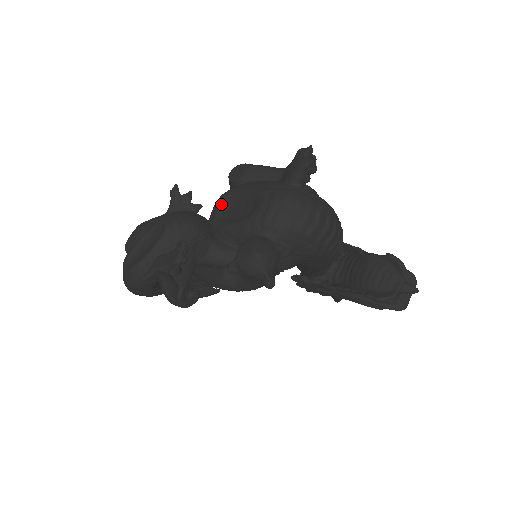
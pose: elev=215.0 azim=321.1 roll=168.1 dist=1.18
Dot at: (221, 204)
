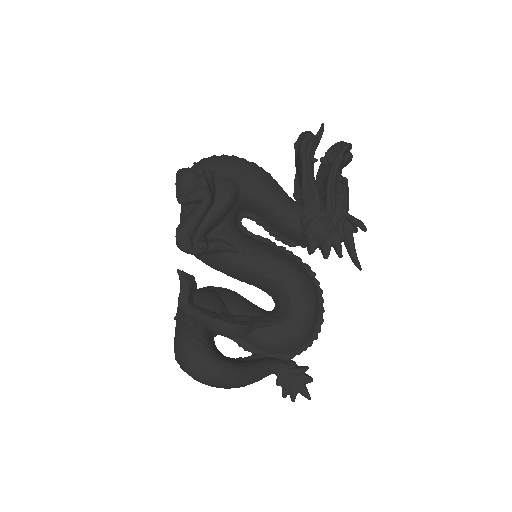
Dot at: occluded
